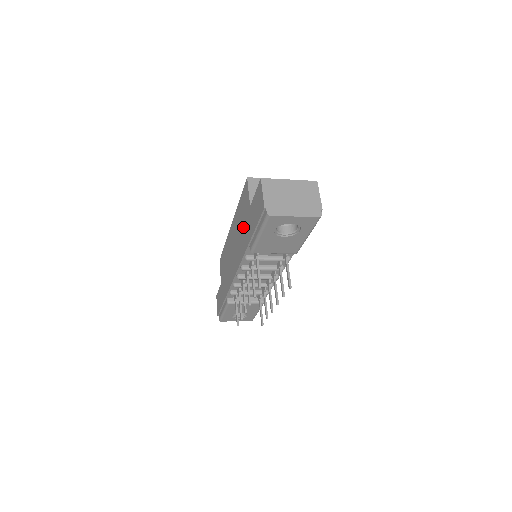
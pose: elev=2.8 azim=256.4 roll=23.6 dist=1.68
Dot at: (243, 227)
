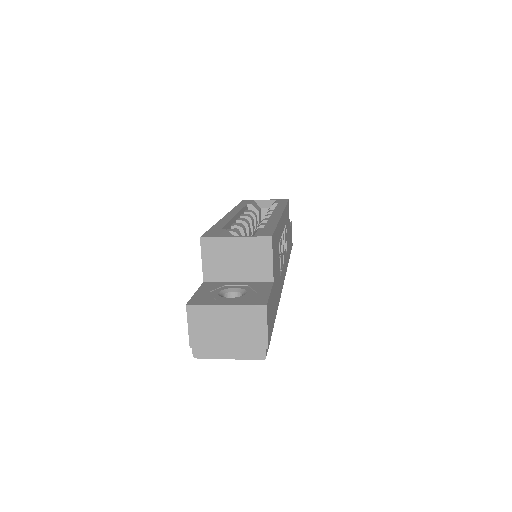
Dot at: occluded
